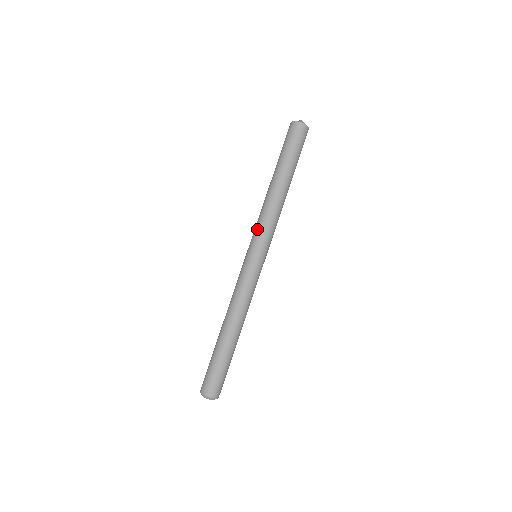
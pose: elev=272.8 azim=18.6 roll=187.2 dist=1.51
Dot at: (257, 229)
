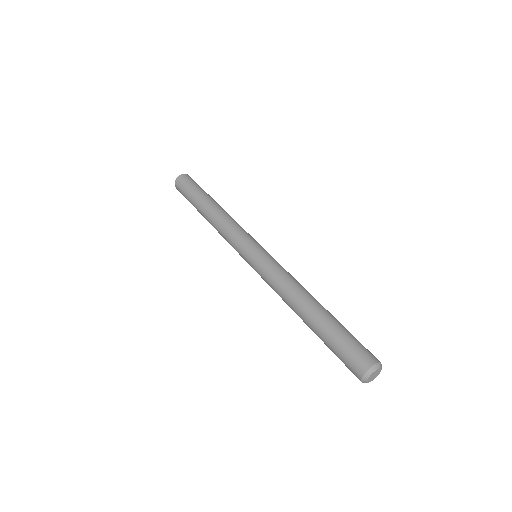
Dot at: (233, 239)
